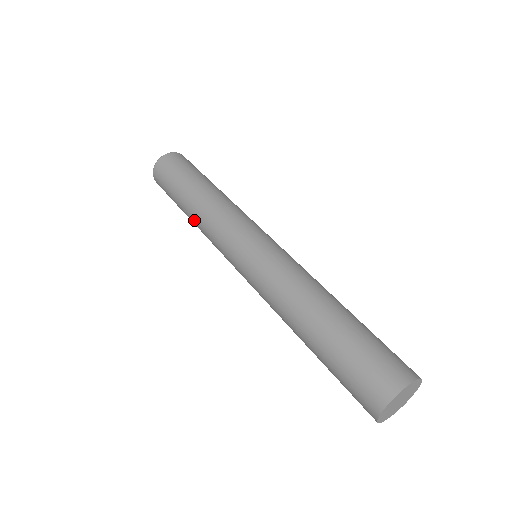
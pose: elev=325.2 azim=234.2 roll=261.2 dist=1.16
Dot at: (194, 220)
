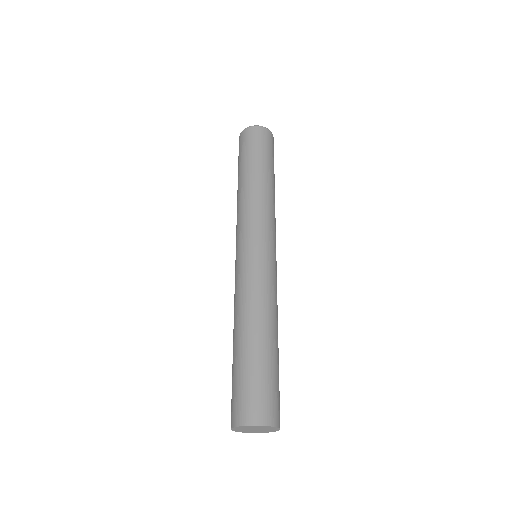
Dot at: occluded
